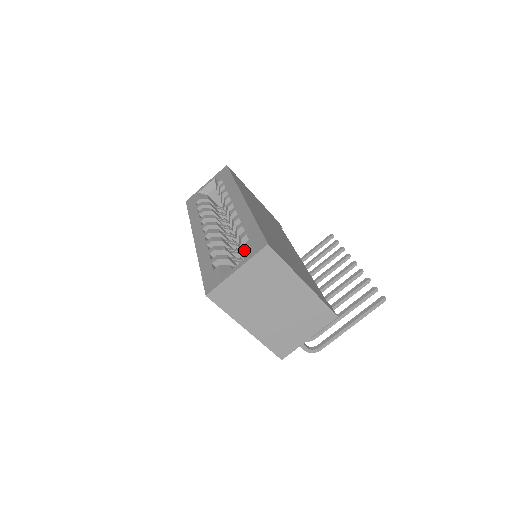
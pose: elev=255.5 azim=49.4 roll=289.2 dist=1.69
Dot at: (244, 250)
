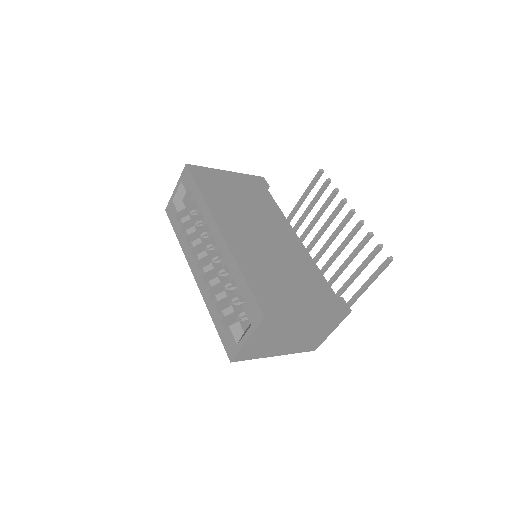
Dot at: occluded
